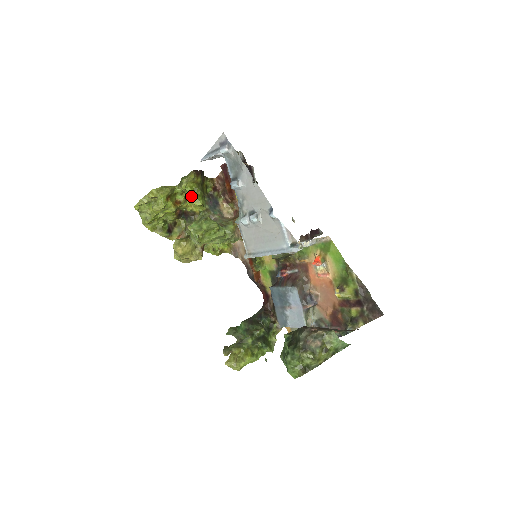
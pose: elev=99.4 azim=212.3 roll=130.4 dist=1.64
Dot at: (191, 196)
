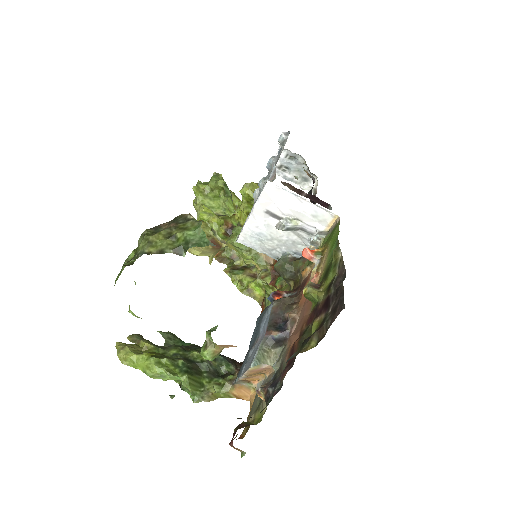
Dot at: (243, 201)
